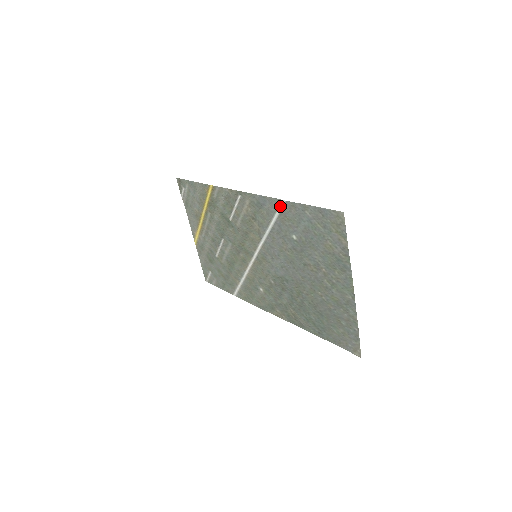
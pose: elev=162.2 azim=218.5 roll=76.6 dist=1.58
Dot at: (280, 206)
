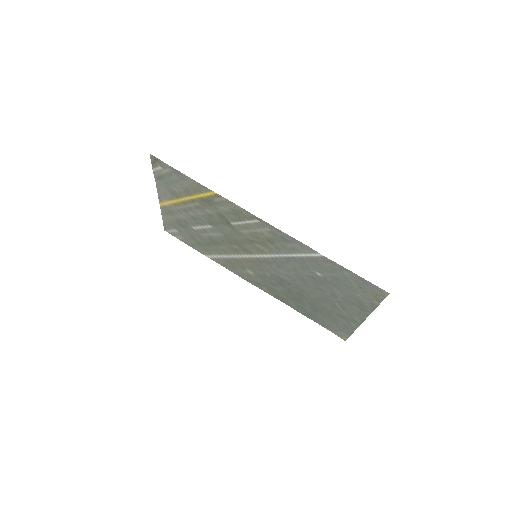
Dot at: (313, 254)
